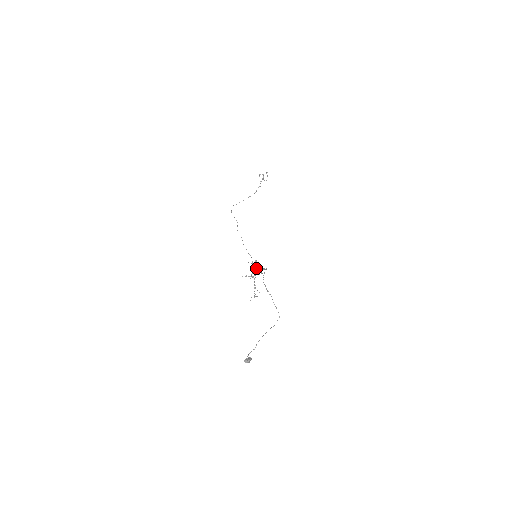
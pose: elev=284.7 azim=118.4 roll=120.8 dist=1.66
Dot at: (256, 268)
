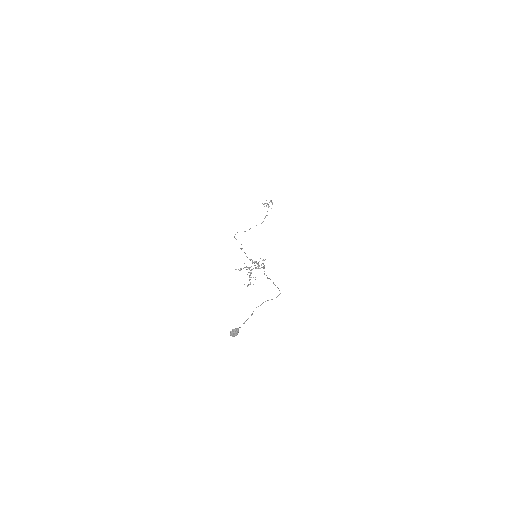
Dot at: occluded
